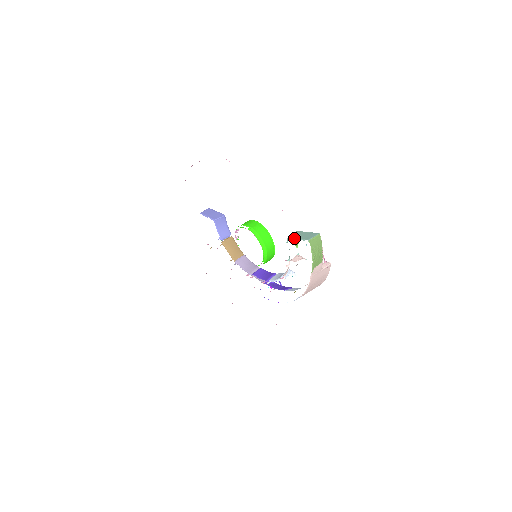
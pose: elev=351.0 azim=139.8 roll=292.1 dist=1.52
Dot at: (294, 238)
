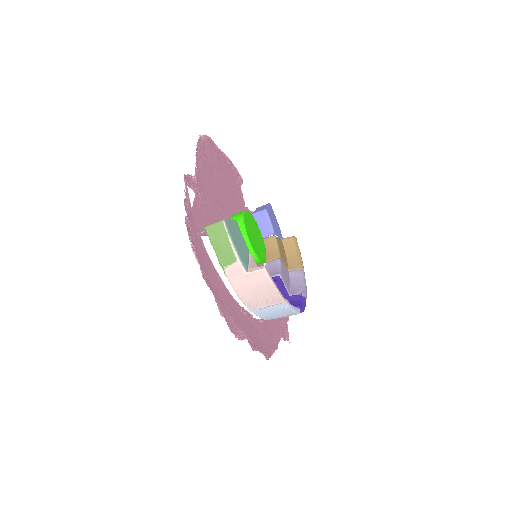
Dot at: occluded
